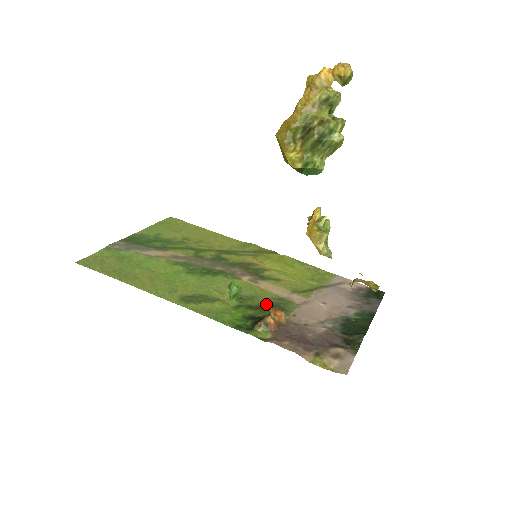
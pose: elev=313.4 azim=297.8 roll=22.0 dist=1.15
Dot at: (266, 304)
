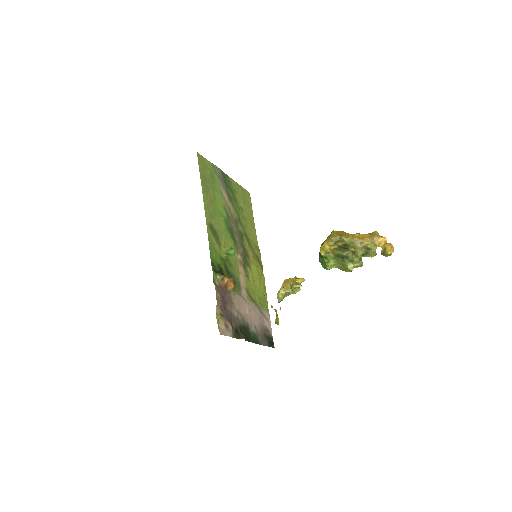
Dot at: (232, 275)
